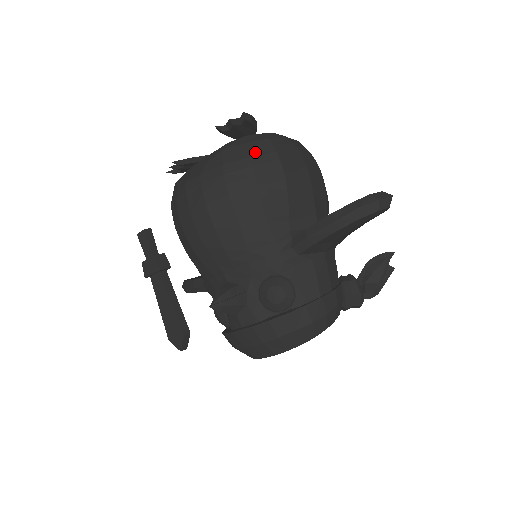
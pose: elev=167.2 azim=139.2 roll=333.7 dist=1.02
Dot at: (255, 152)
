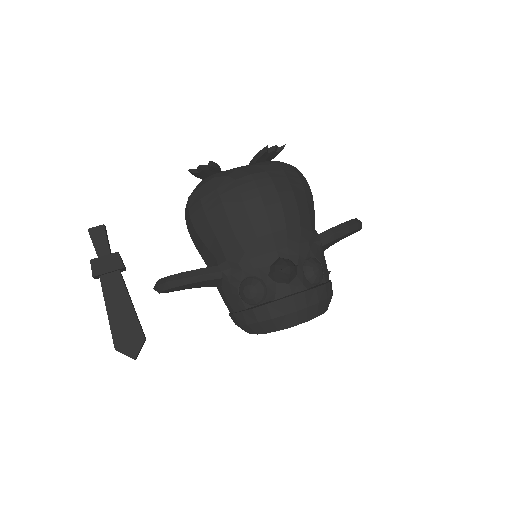
Dot at: (297, 171)
